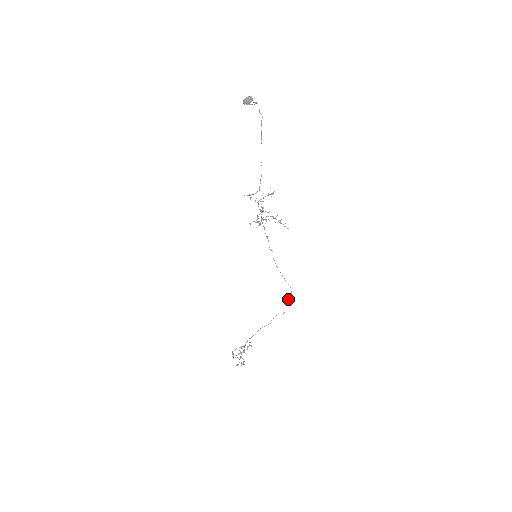
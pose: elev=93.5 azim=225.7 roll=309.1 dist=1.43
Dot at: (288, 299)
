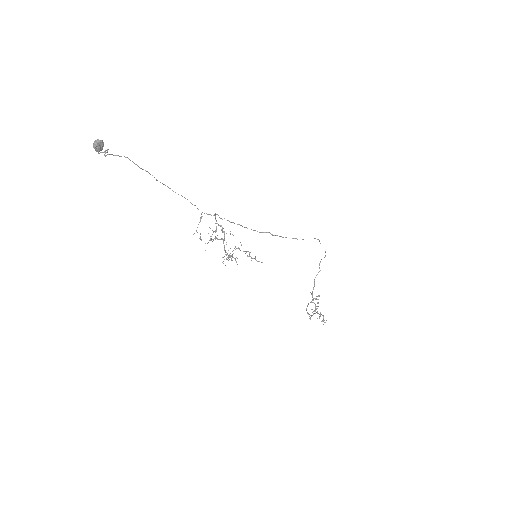
Dot at: occluded
